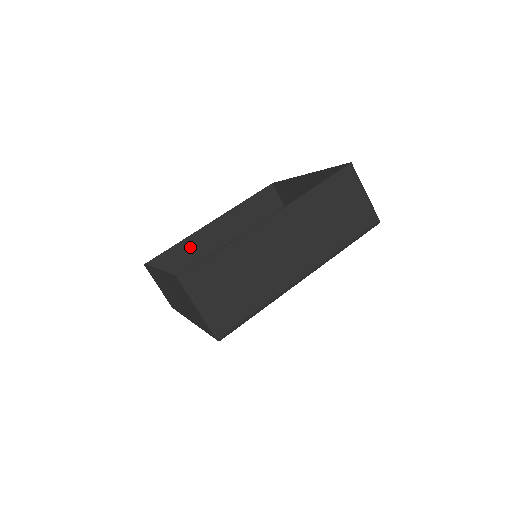
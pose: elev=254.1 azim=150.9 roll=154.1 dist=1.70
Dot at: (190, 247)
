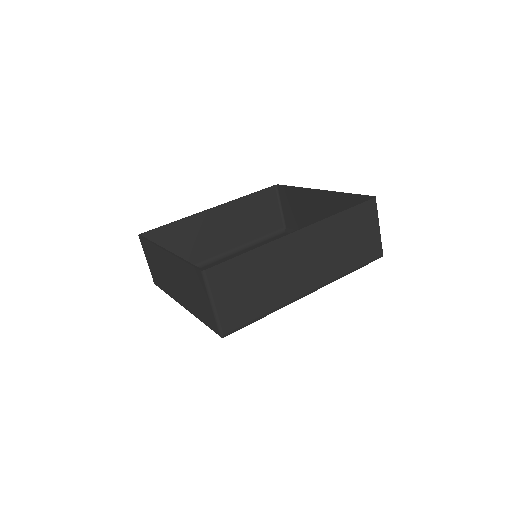
Dot at: (186, 228)
